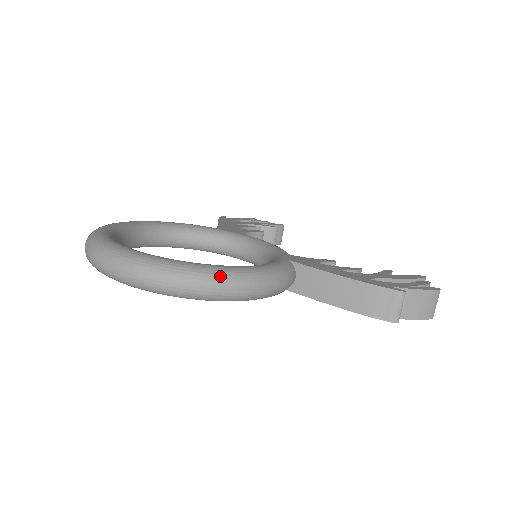
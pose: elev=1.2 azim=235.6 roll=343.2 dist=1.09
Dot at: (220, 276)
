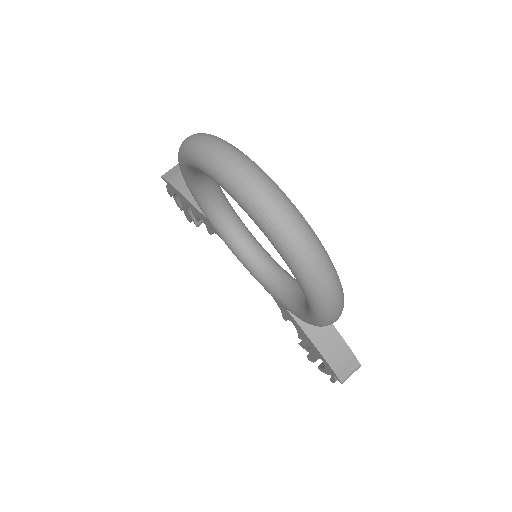
Dot at: occluded
